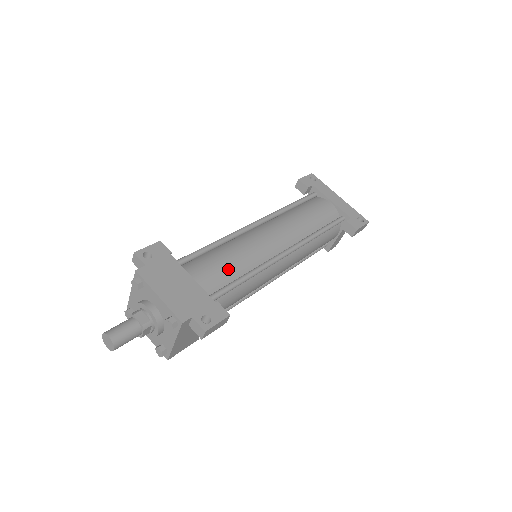
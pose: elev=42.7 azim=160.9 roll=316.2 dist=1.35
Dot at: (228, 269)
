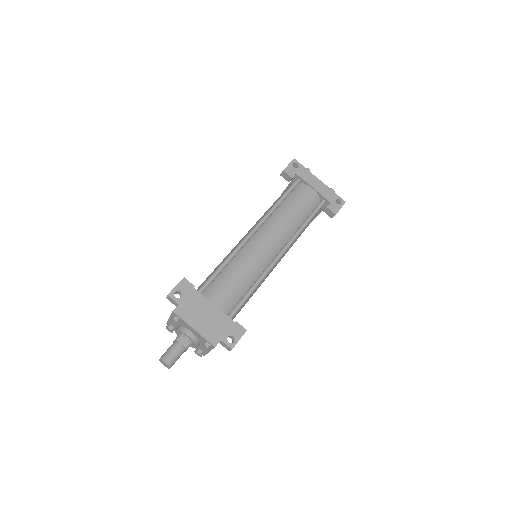
Dot at: (239, 287)
